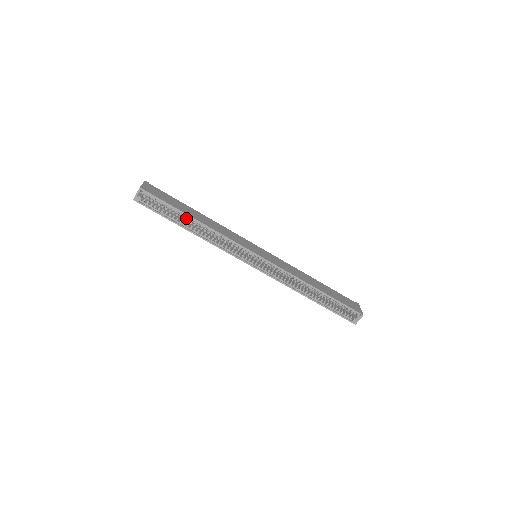
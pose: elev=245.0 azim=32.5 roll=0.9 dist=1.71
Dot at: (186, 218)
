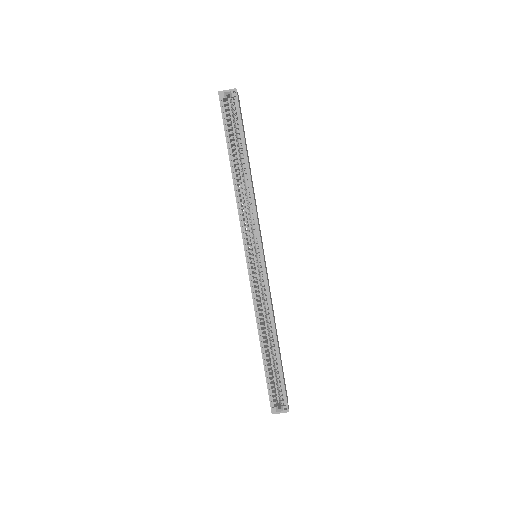
Dot at: (242, 156)
